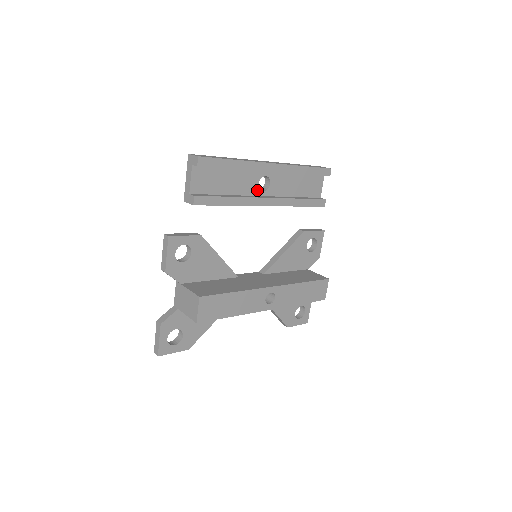
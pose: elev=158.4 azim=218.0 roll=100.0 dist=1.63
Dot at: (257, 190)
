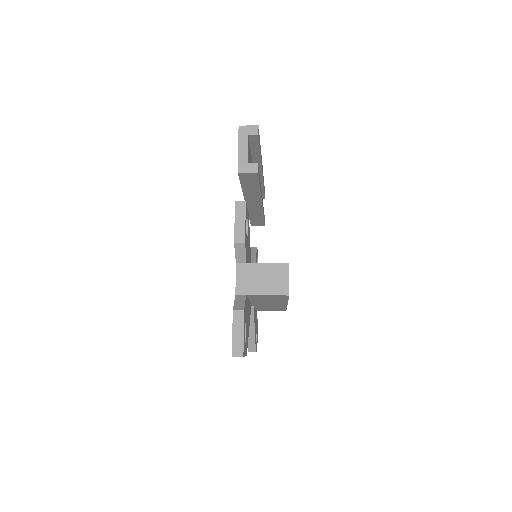
Dot at: occluded
